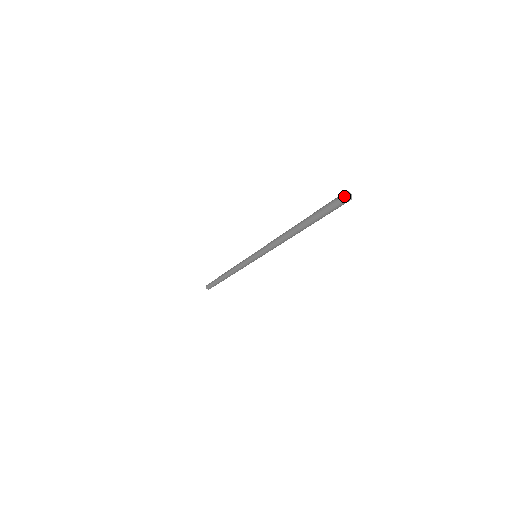
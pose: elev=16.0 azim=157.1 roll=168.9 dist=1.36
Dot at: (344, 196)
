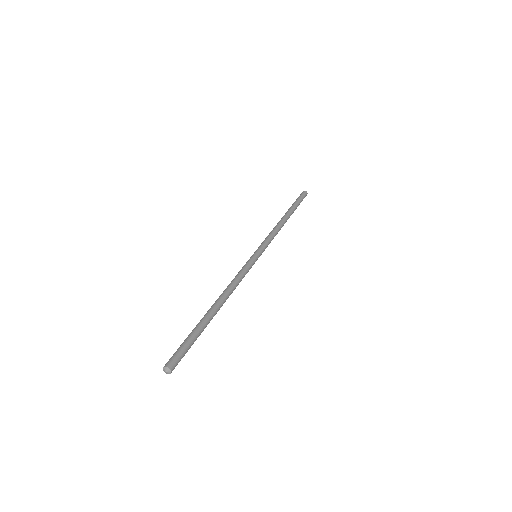
Dot at: occluded
